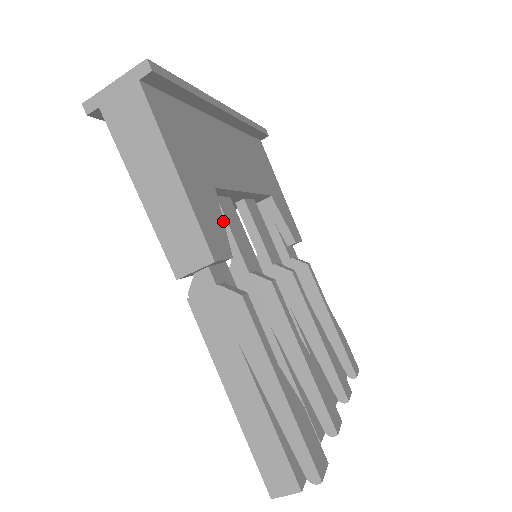
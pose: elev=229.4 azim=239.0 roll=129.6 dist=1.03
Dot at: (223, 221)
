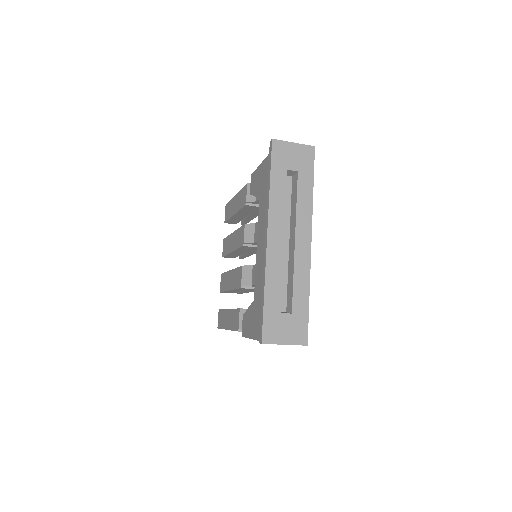
Dot at: occluded
